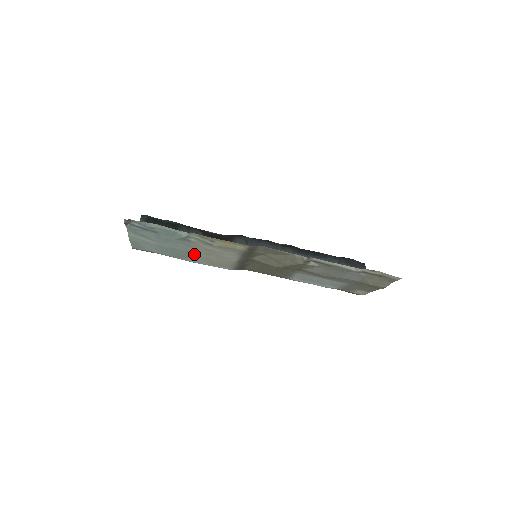
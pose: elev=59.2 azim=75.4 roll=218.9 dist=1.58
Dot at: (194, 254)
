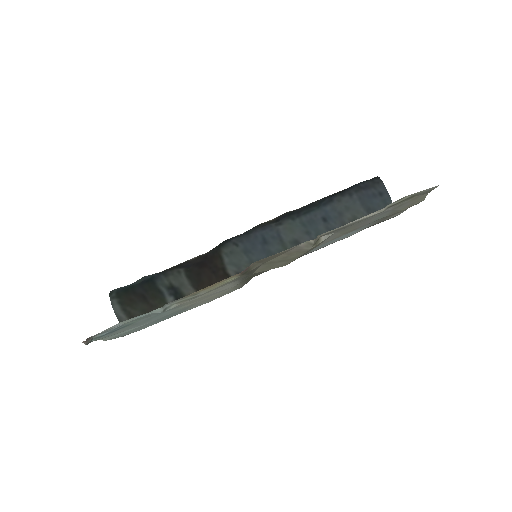
Dot at: (189, 306)
